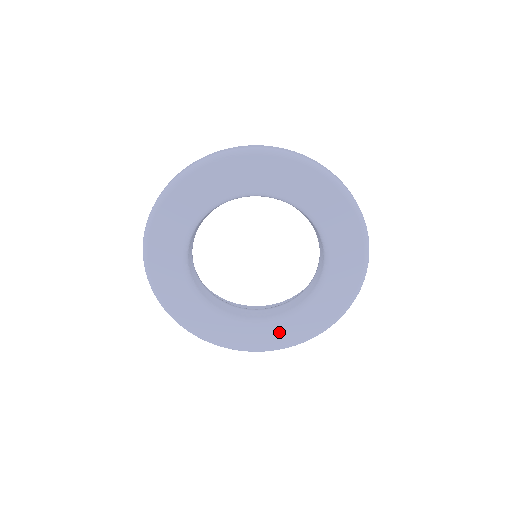
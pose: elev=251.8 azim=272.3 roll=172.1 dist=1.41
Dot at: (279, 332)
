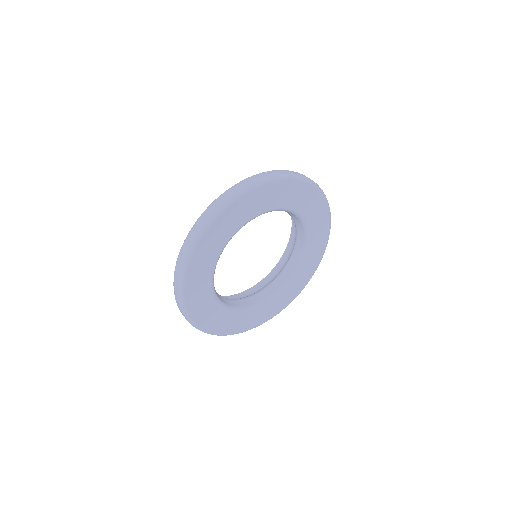
Dot at: (296, 285)
